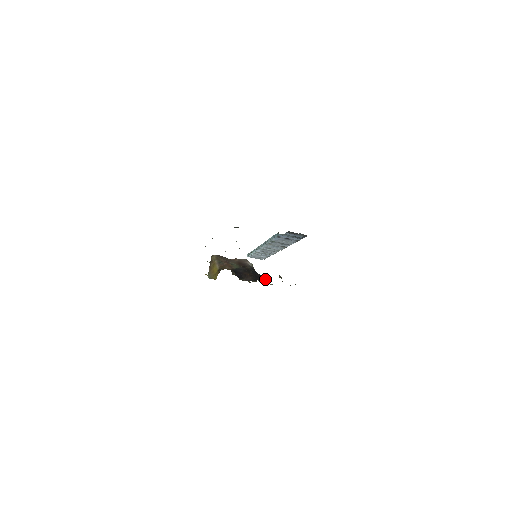
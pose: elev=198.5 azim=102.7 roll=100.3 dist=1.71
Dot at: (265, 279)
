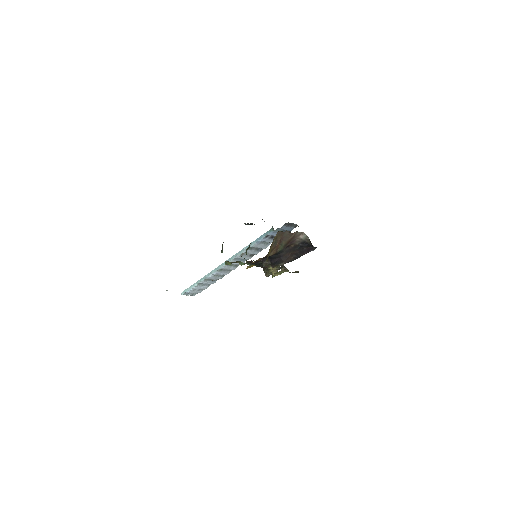
Dot at: occluded
